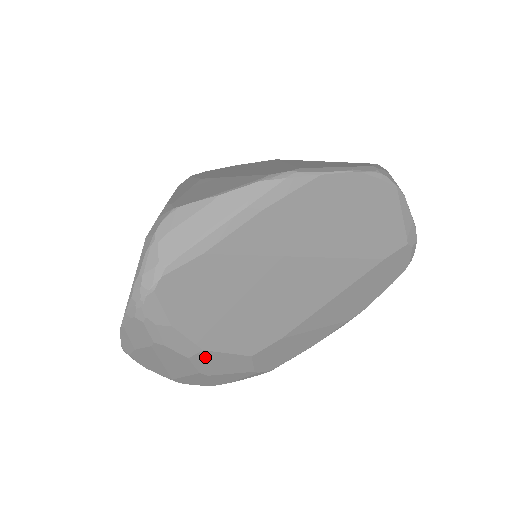
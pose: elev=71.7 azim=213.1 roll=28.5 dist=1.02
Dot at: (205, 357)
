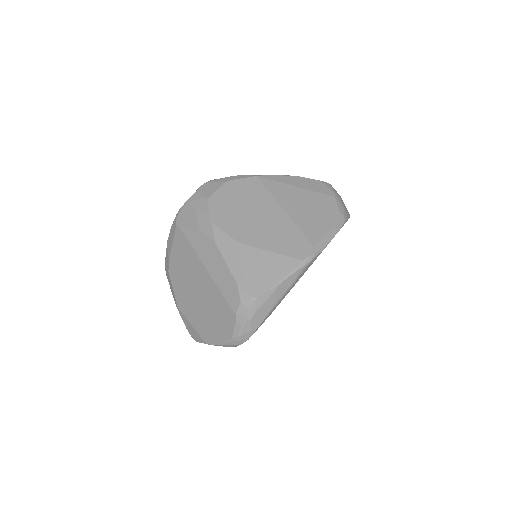
Dot at: occluded
